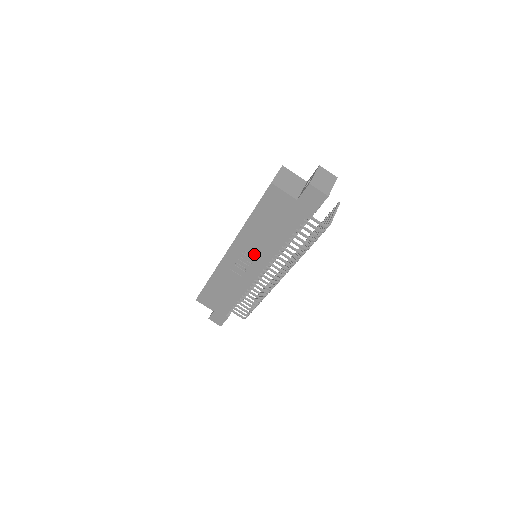
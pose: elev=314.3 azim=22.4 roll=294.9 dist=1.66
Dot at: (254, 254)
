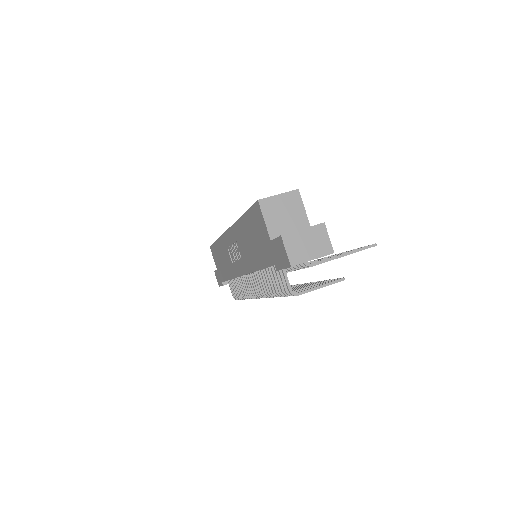
Dot at: (241, 254)
